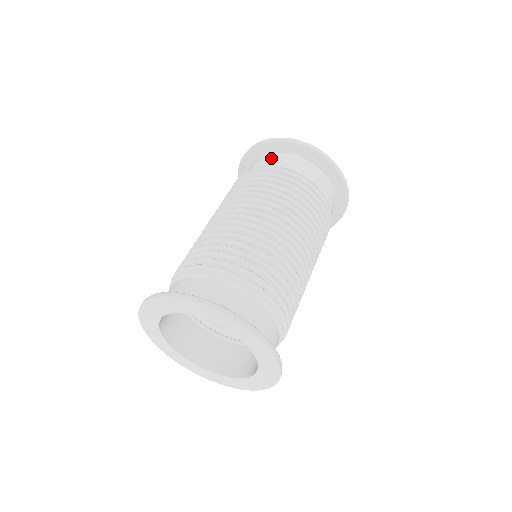
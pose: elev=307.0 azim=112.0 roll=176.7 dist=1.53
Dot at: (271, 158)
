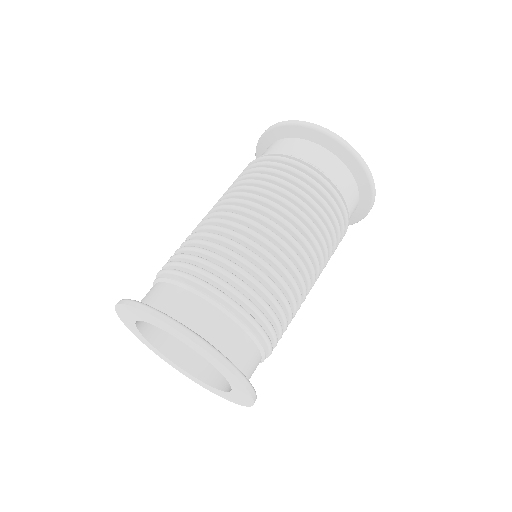
Dot at: (275, 145)
